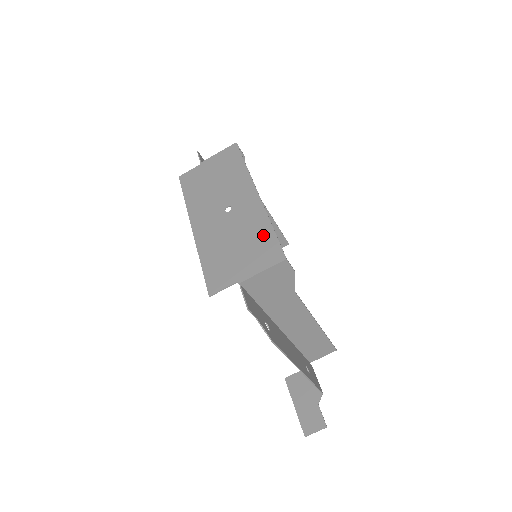
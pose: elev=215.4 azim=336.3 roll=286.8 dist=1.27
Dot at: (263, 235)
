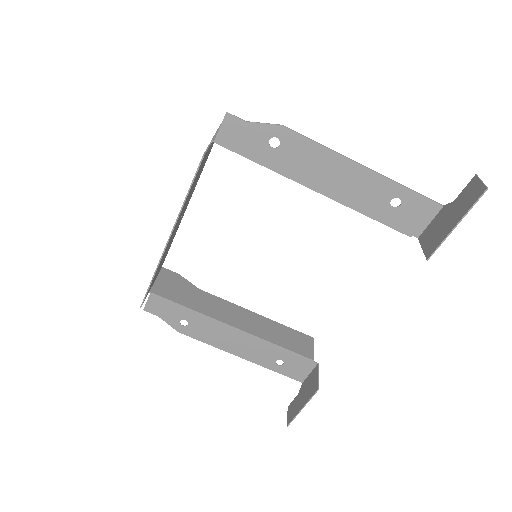
Dot at: occluded
